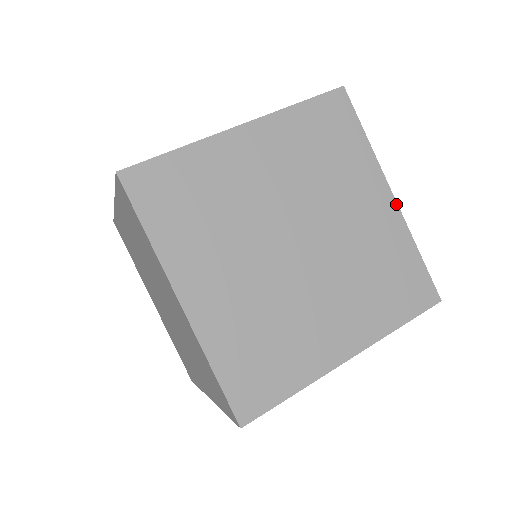
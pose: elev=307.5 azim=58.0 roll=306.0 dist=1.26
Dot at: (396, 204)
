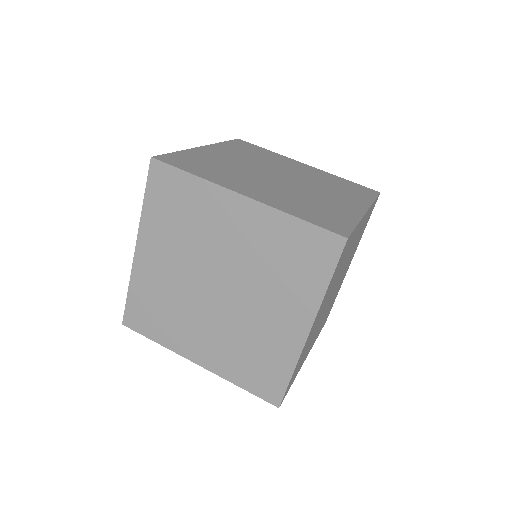
Dot at: (306, 338)
